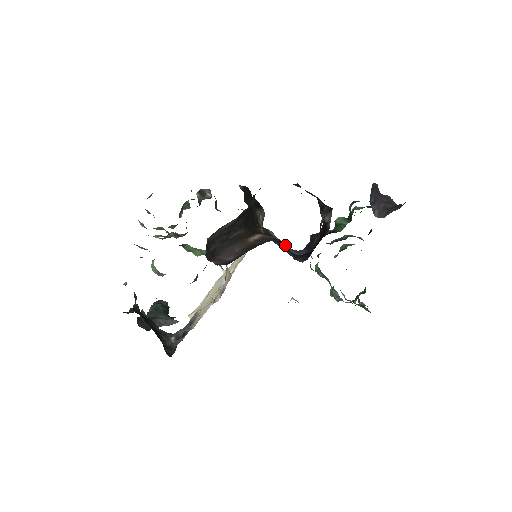
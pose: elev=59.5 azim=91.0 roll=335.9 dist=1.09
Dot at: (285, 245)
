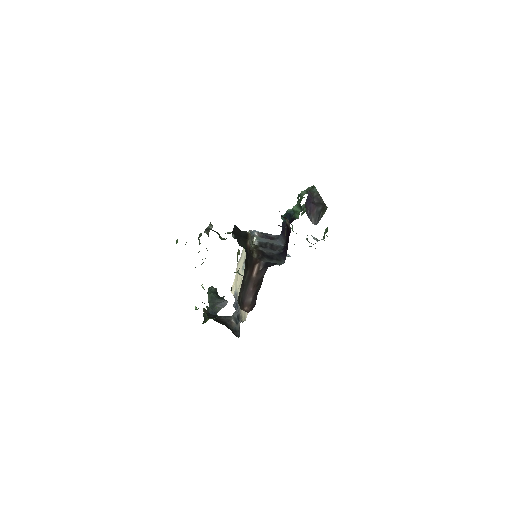
Dot at: (272, 264)
